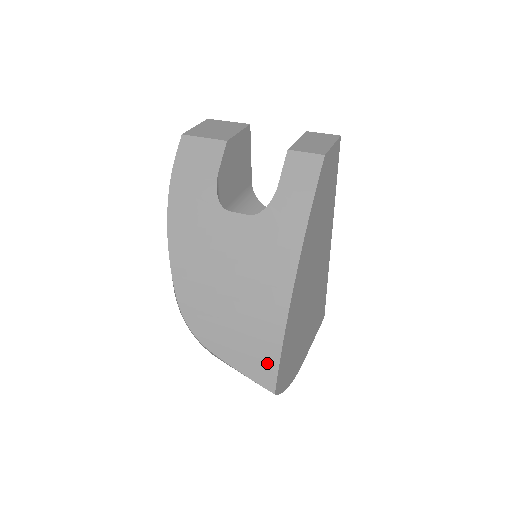
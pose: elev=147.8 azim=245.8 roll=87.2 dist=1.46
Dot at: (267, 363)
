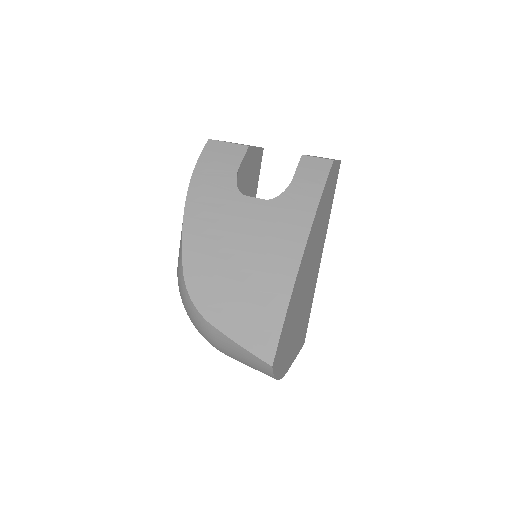
Dot at: (268, 332)
